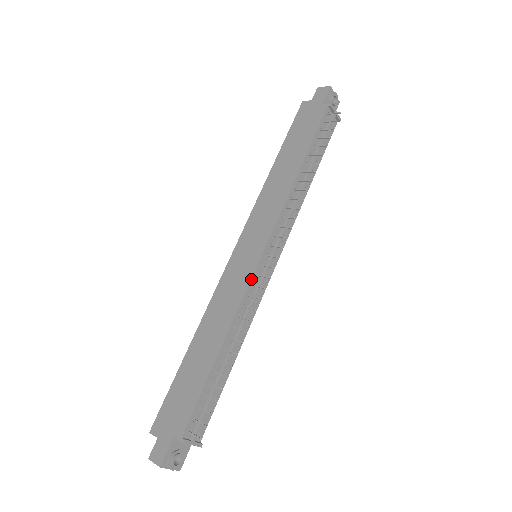
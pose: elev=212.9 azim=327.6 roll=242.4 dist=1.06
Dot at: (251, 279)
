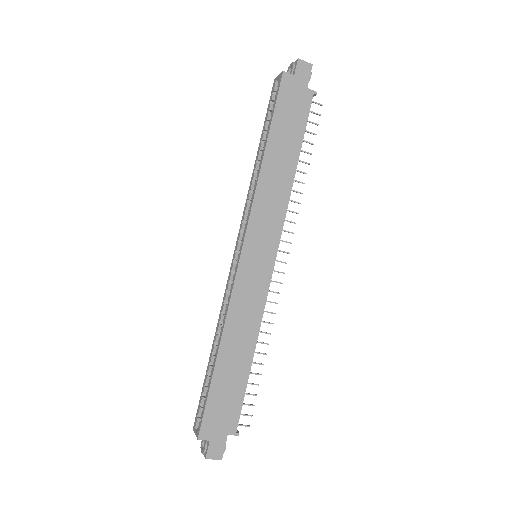
Dot at: occluded
